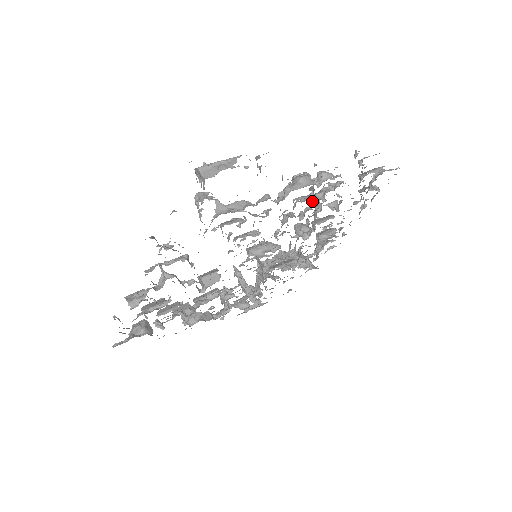
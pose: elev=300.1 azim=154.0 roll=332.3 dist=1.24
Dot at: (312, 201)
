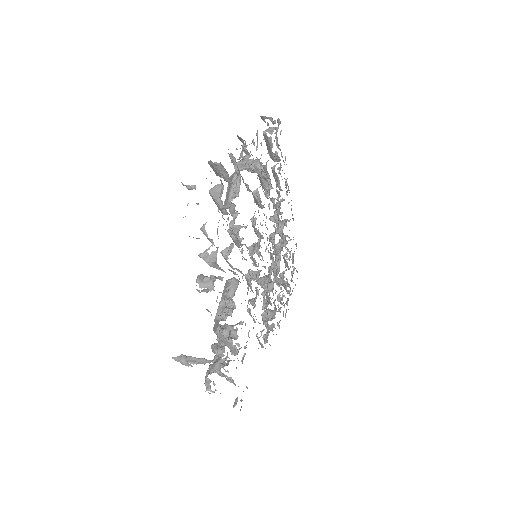
Dot at: occluded
